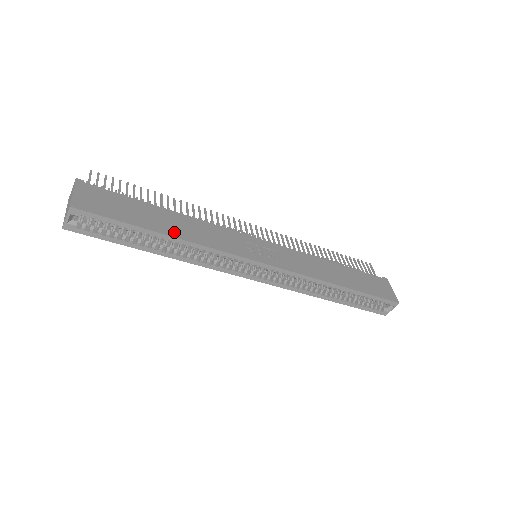
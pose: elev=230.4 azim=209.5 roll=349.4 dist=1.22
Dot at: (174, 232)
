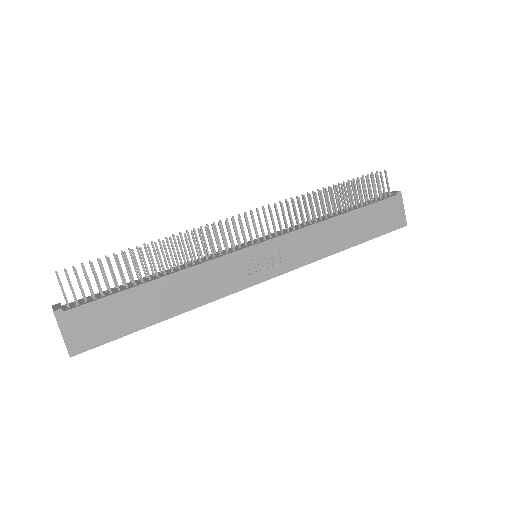
Dot at: (172, 310)
